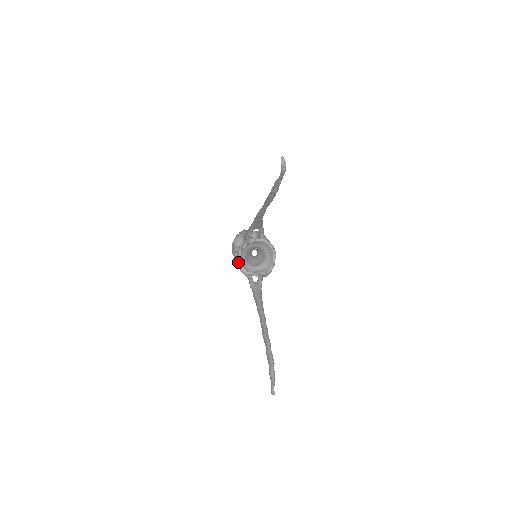
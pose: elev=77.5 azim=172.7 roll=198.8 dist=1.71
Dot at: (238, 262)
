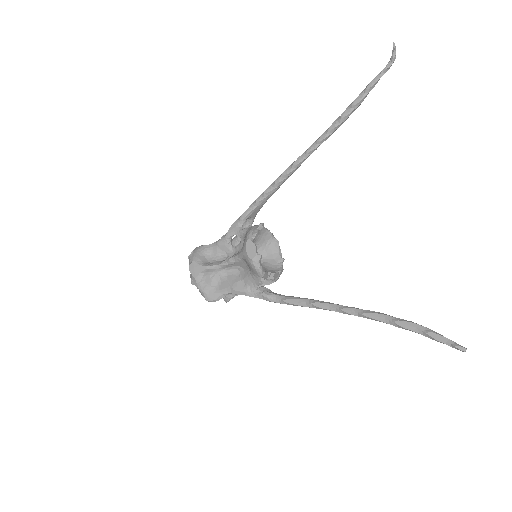
Dot at: (256, 255)
